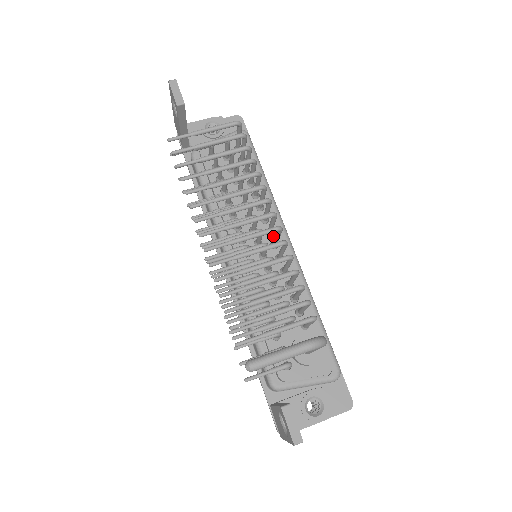
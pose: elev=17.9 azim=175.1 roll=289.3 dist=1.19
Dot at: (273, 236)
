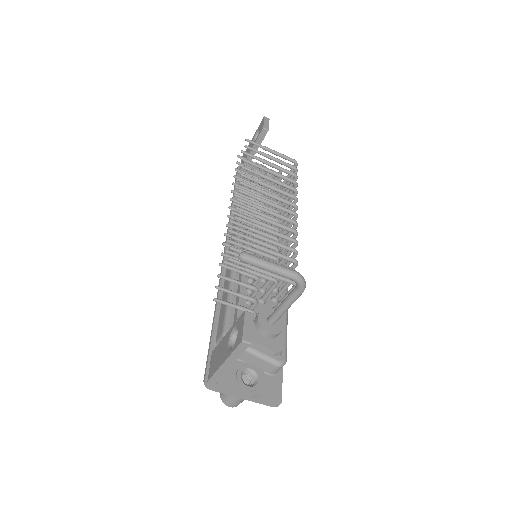
Dot at: occluded
